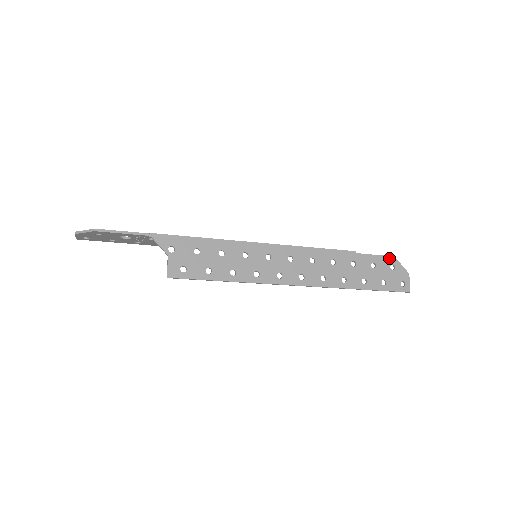
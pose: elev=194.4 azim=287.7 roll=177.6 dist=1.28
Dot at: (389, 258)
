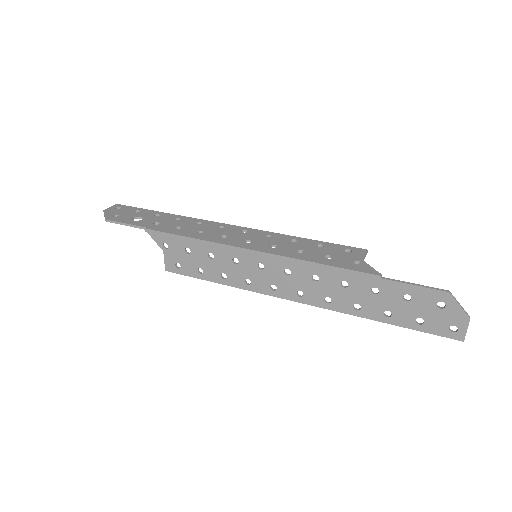
Dot at: (438, 293)
